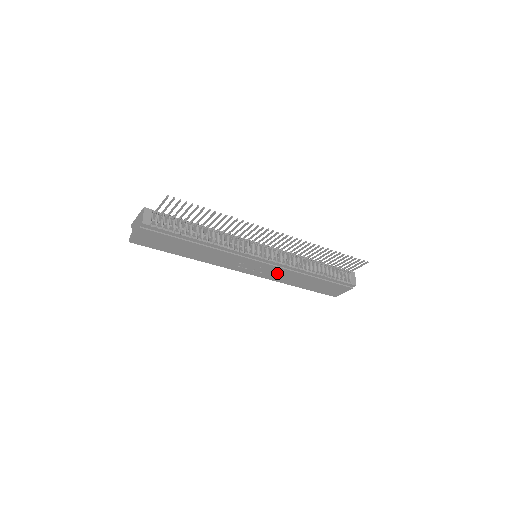
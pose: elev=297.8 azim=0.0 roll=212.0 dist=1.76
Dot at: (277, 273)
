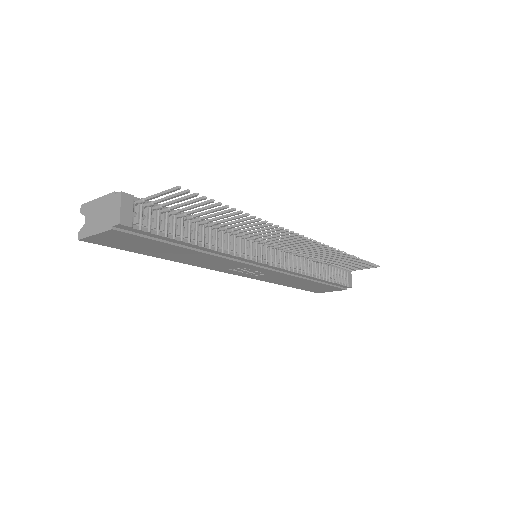
Dot at: (275, 276)
